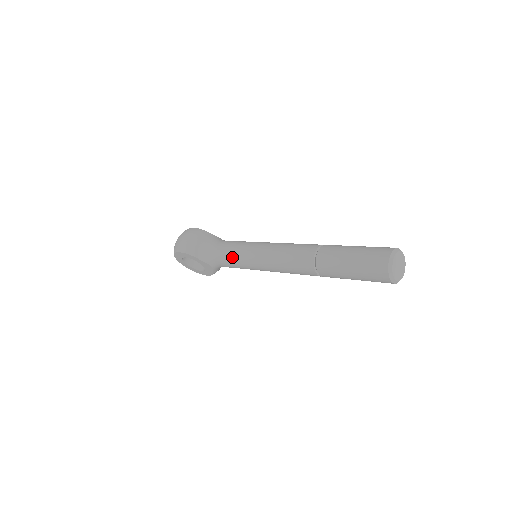
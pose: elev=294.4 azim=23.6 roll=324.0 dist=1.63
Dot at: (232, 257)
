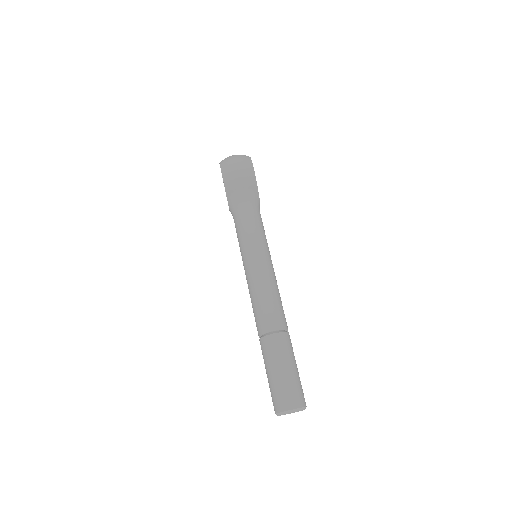
Dot at: (242, 236)
